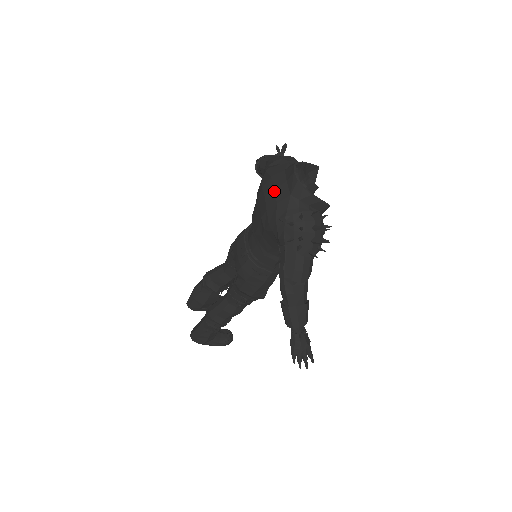
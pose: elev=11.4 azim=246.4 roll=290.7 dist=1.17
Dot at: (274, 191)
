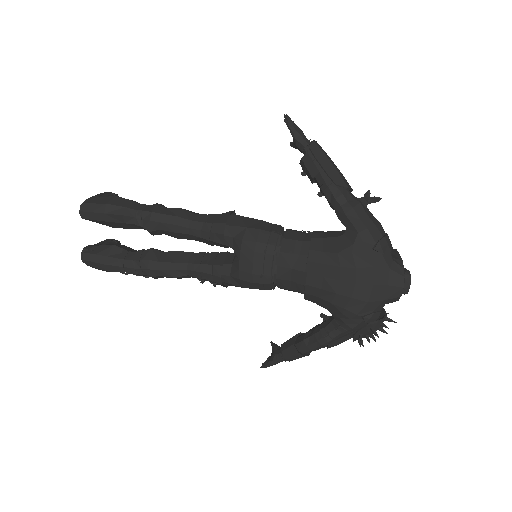
Dot at: (371, 287)
